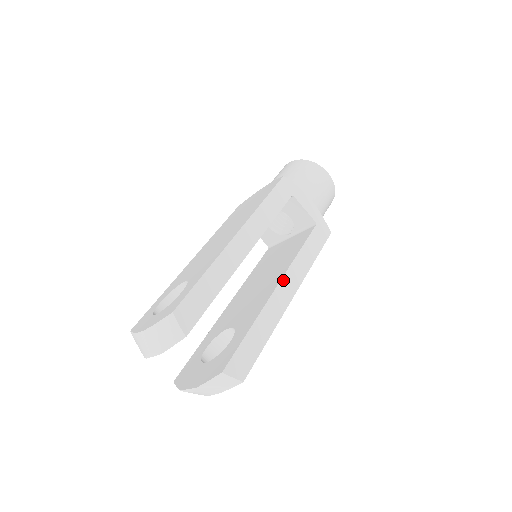
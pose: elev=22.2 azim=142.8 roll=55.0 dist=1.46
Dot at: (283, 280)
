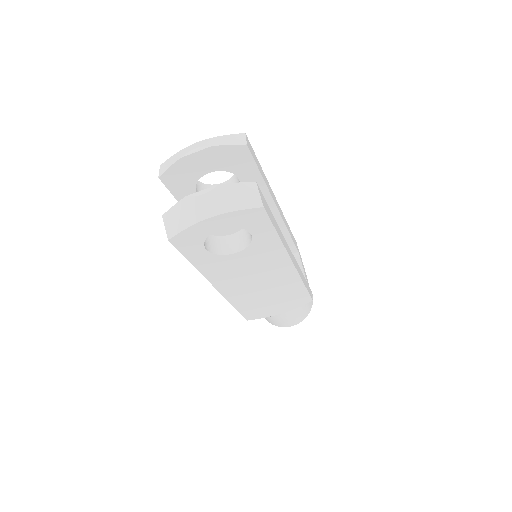
Dot at: occluded
